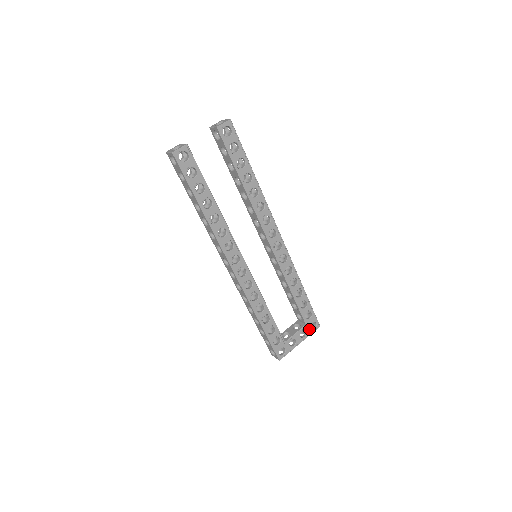
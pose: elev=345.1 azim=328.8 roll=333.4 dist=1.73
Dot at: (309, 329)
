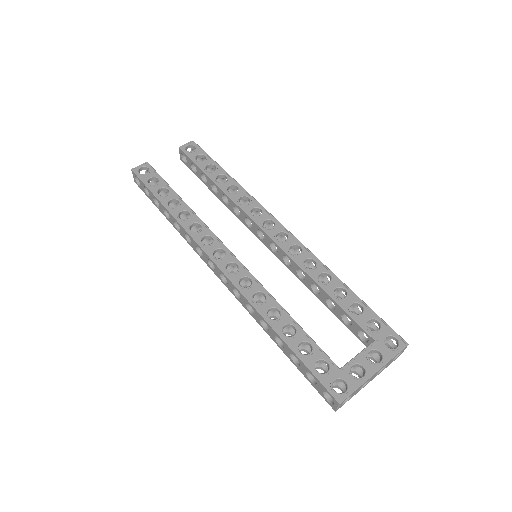
Dot at: (385, 349)
